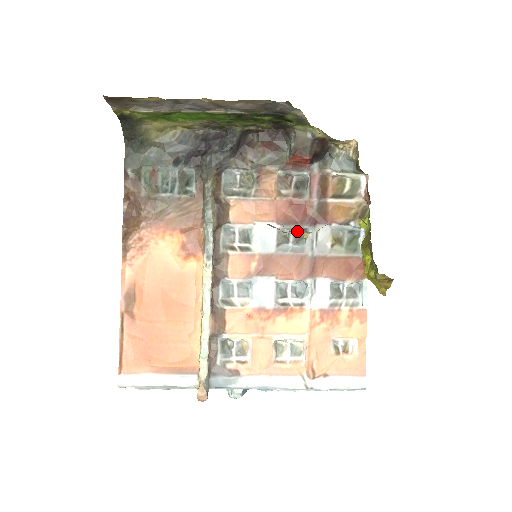
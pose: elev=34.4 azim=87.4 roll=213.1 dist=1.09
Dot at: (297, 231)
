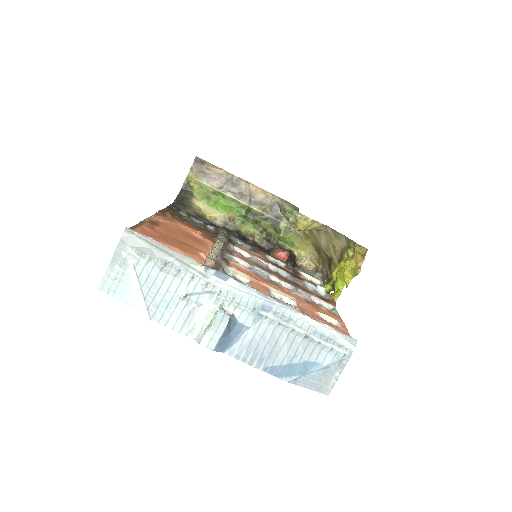
Dot at: occluded
